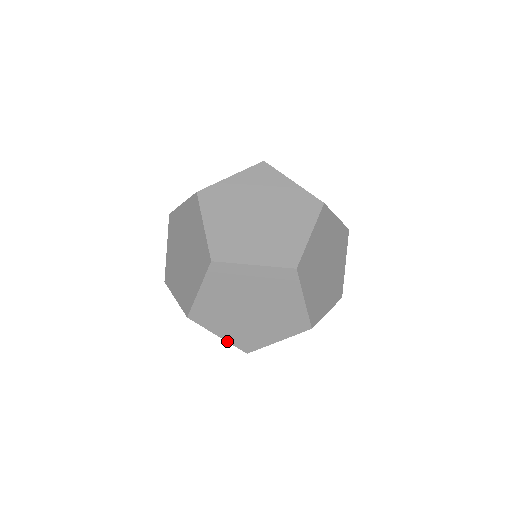
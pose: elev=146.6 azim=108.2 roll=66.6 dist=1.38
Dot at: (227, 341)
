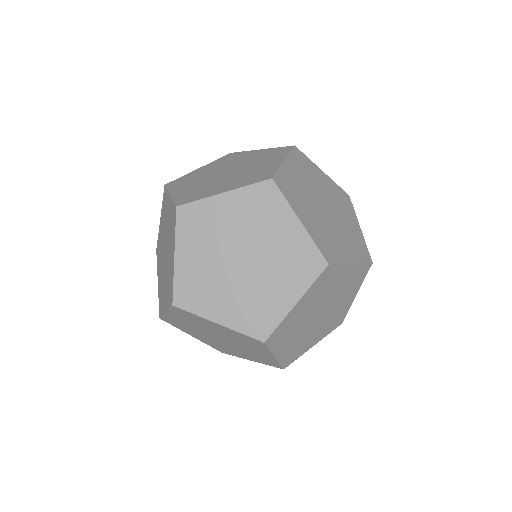
Dot at: (201, 341)
